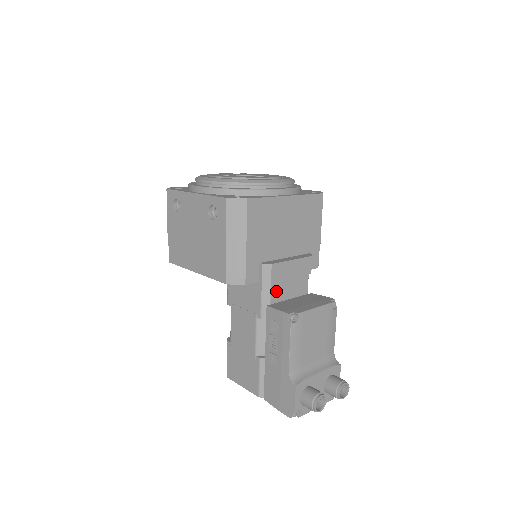
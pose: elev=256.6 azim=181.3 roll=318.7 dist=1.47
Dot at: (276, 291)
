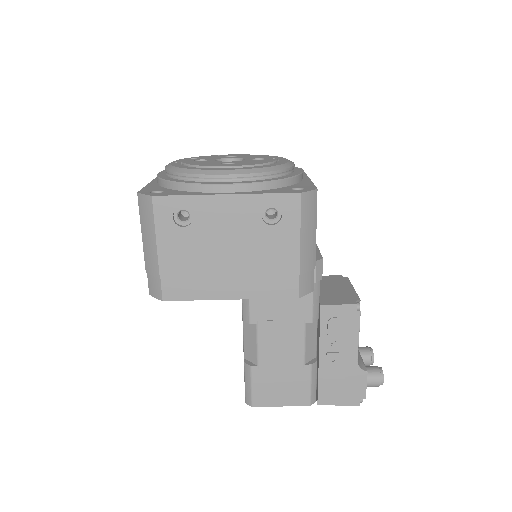
Dot at: occluded
